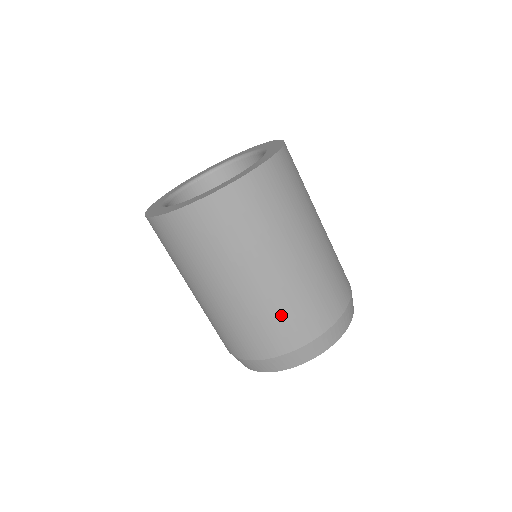
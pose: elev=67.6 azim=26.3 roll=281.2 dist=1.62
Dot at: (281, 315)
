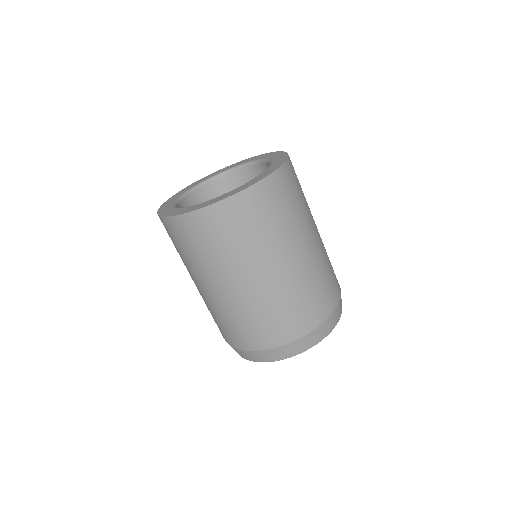
Dot at: (253, 319)
